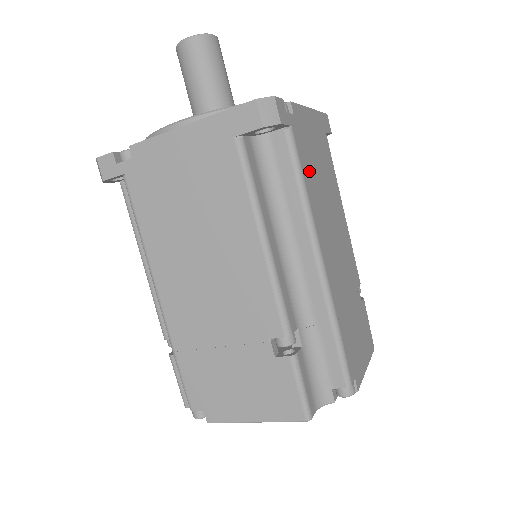
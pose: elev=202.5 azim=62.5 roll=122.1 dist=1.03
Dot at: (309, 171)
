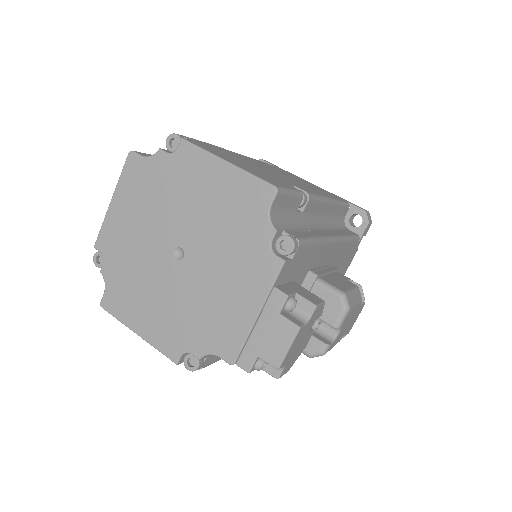
Dot at: occluded
